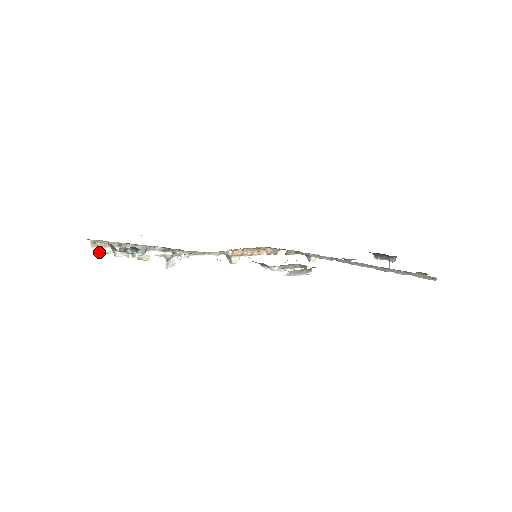
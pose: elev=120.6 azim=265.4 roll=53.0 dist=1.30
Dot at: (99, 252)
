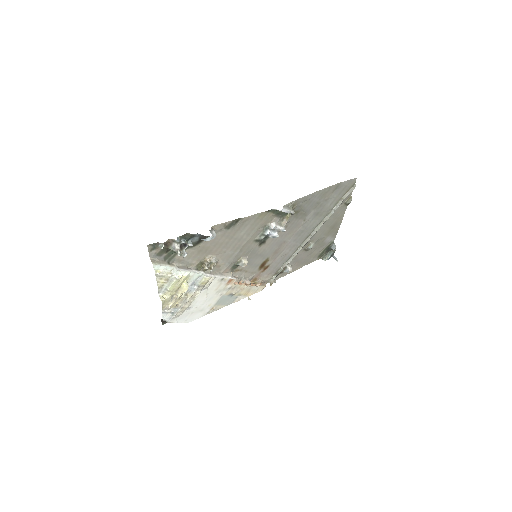
Dot at: (157, 273)
